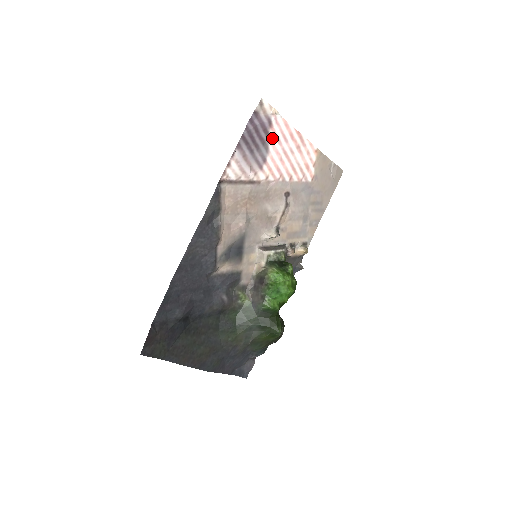
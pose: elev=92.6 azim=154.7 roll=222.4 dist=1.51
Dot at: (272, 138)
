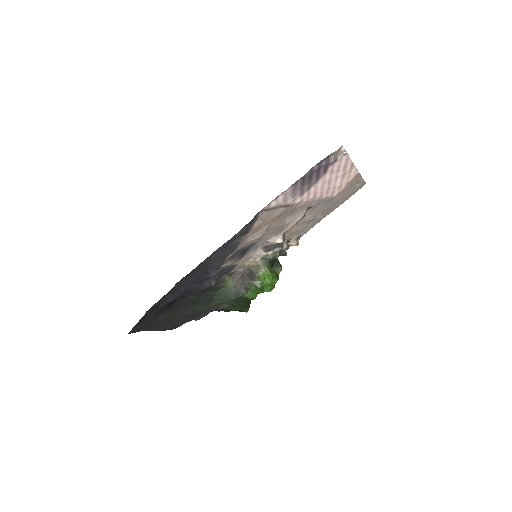
Dot at: (327, 172)
